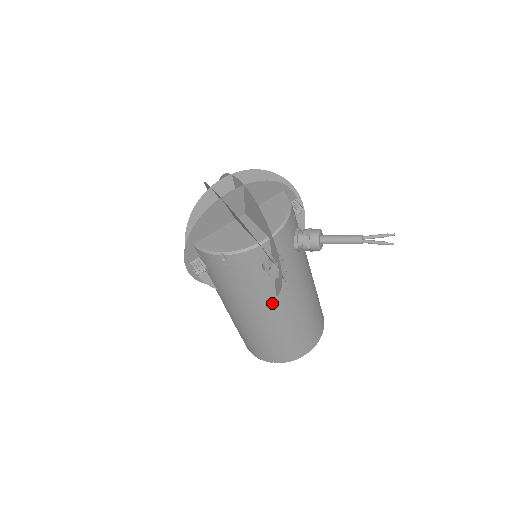
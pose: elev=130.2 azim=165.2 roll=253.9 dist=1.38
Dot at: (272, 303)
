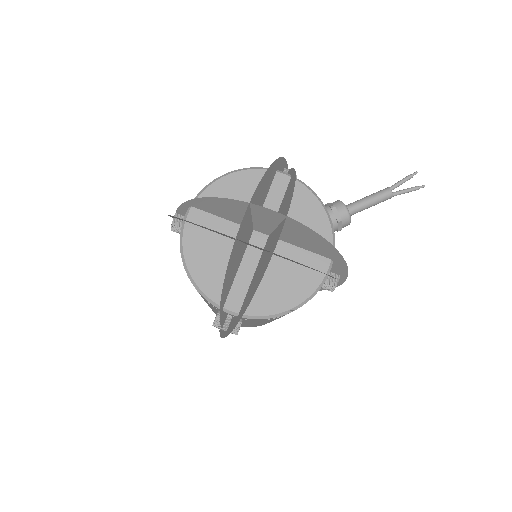
Dot at: occluded
